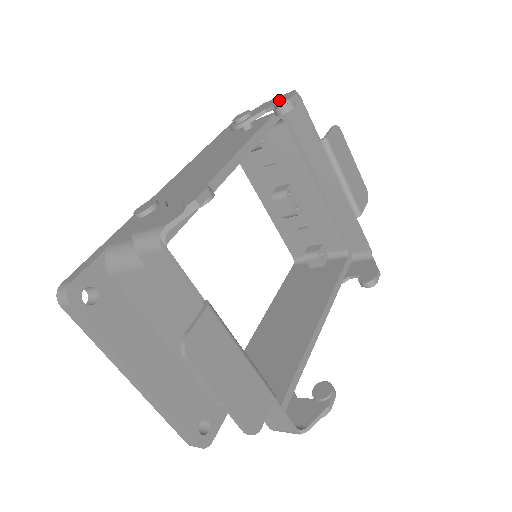
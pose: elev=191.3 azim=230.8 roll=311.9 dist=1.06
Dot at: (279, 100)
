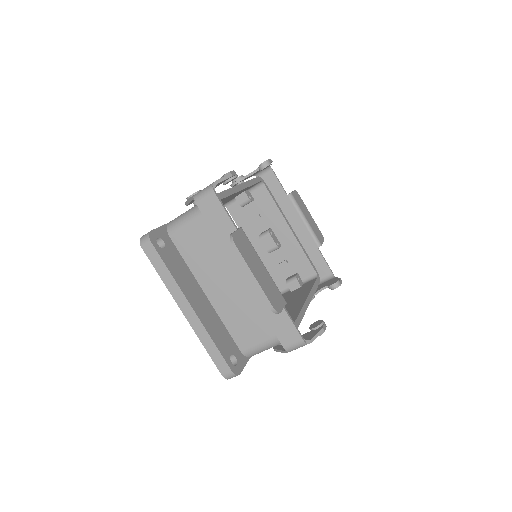
Dot at: occluded
